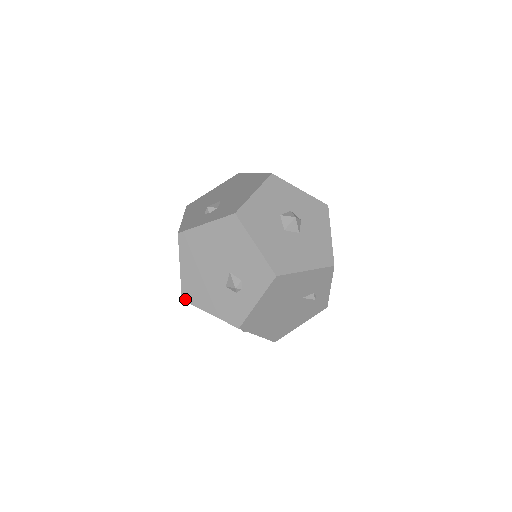
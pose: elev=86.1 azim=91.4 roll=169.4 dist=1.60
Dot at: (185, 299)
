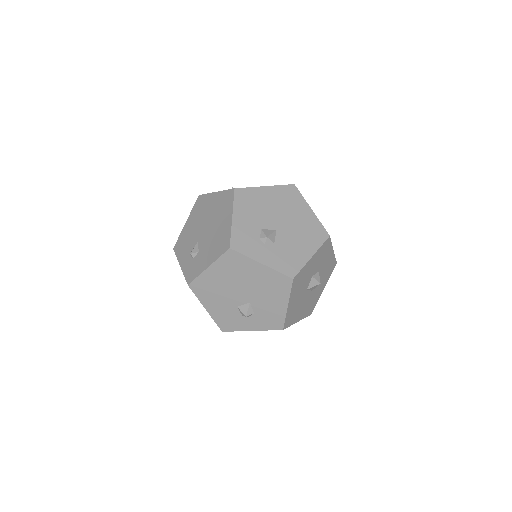
Dot at: (192, 287)
